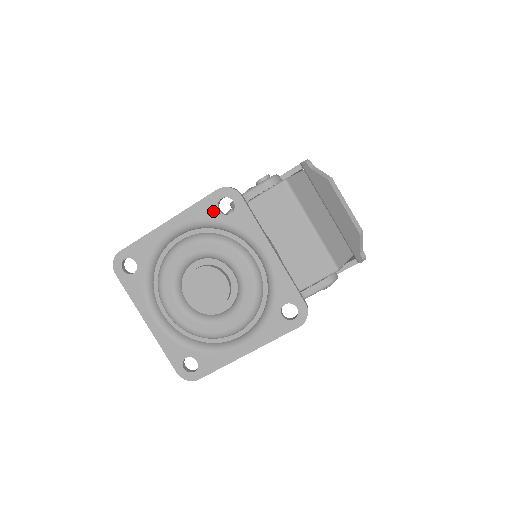
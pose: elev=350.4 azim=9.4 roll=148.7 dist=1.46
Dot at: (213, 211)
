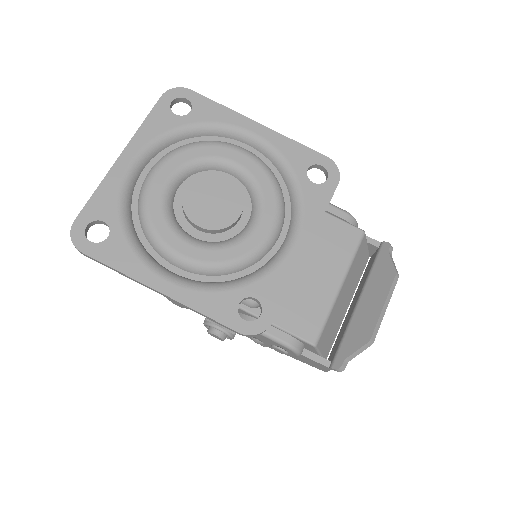
Dot at: (303, 164)
